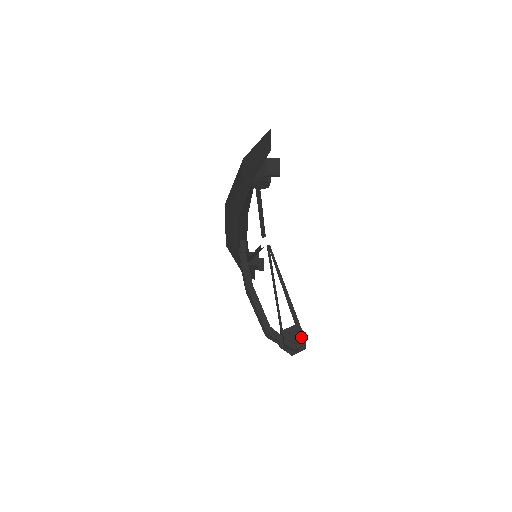
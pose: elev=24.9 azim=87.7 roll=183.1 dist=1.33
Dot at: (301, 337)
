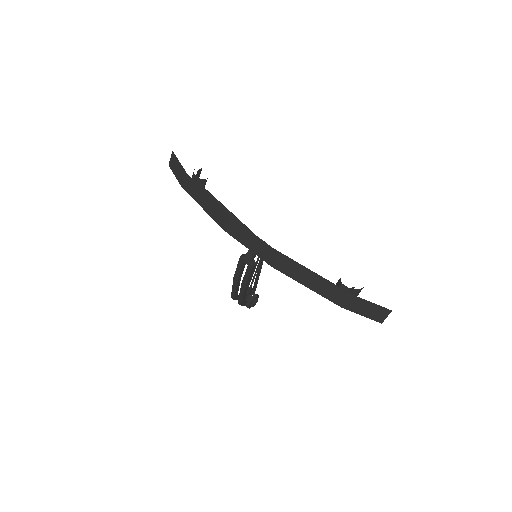
Dot at: (257, 300)
